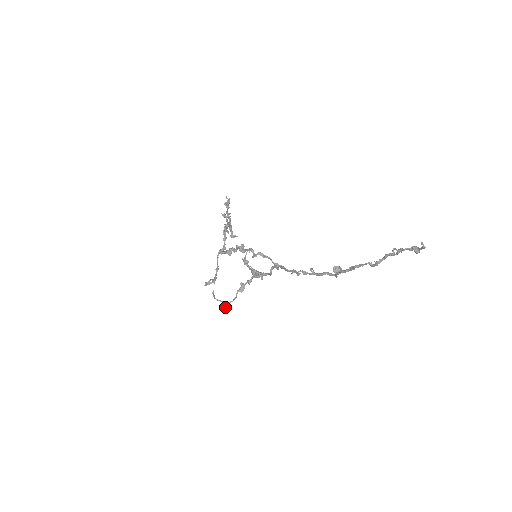
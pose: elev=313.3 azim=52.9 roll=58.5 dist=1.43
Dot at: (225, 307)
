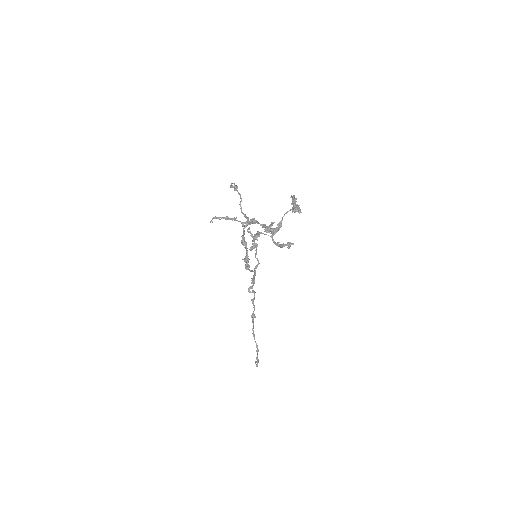
Dot at: (234, 188)
